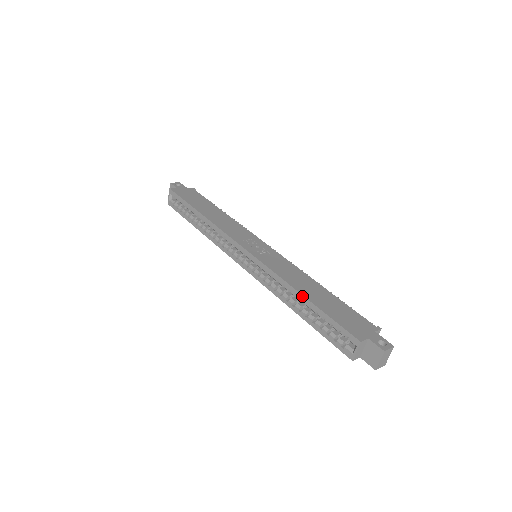
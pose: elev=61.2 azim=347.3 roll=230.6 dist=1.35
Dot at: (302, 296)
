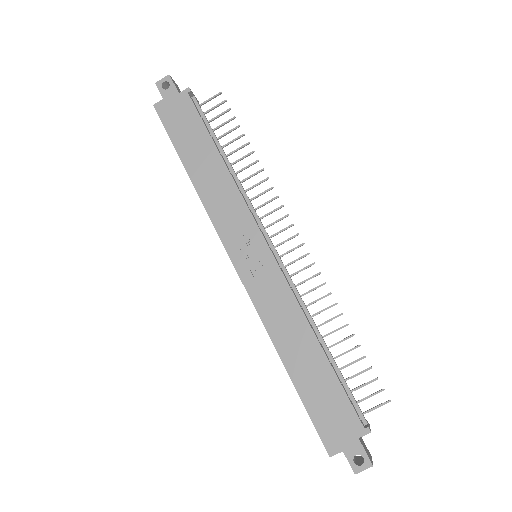
Dot at: occluded
